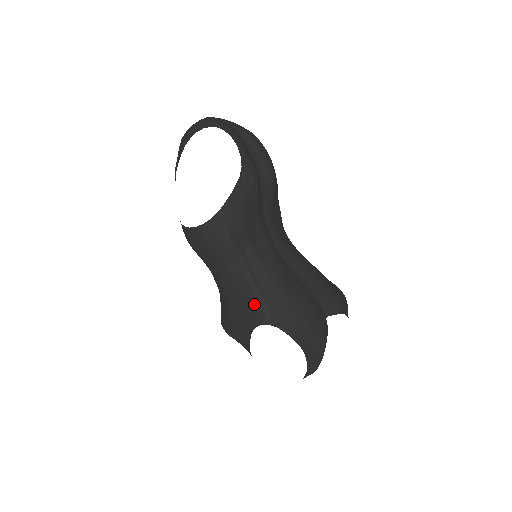
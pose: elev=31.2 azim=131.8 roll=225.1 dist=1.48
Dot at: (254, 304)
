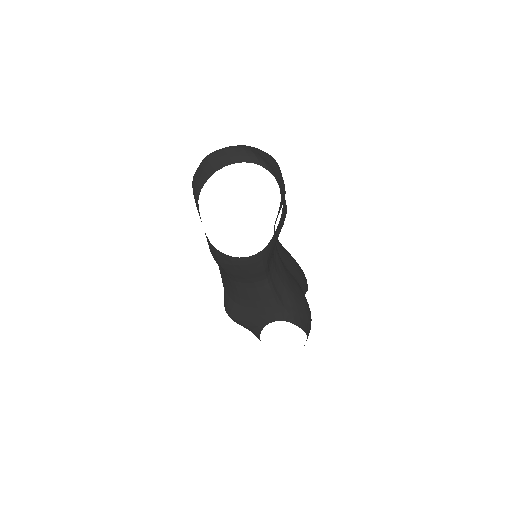
Dot at: (273, 307)
